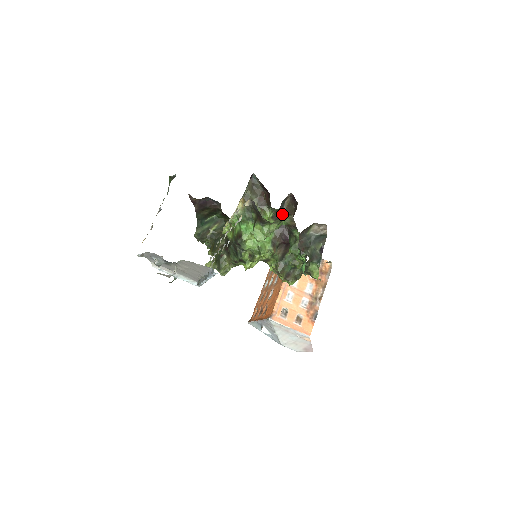
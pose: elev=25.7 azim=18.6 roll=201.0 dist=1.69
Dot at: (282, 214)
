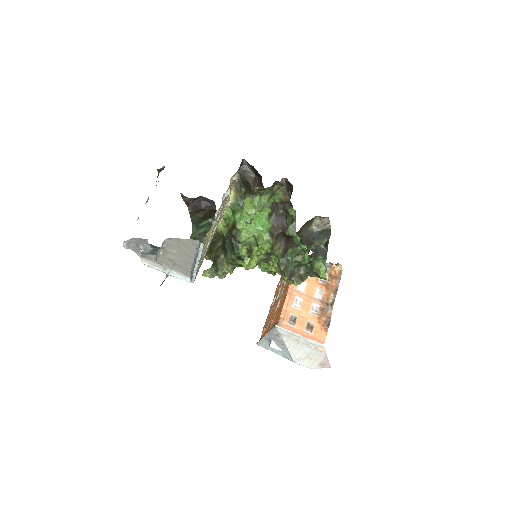
Dot at: (278, 203)
